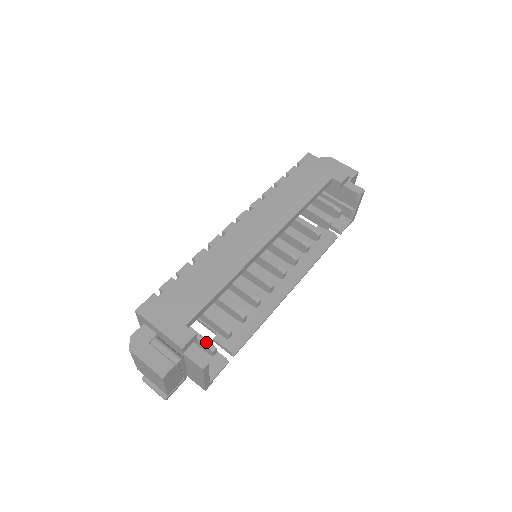
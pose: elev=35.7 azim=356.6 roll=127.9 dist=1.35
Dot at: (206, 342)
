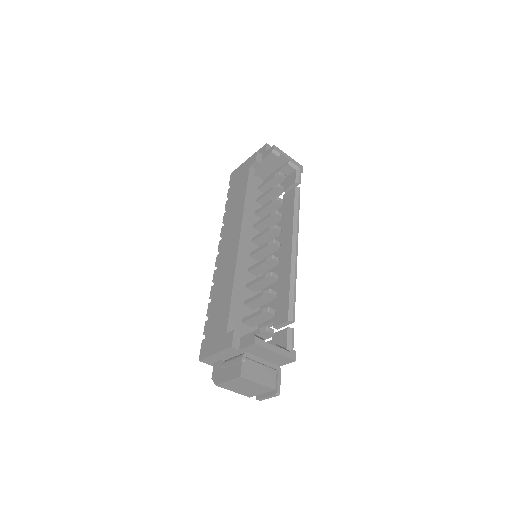
Dot at: (258, 331)
